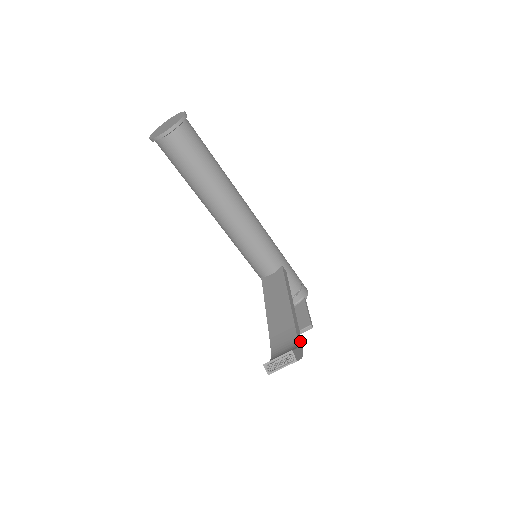
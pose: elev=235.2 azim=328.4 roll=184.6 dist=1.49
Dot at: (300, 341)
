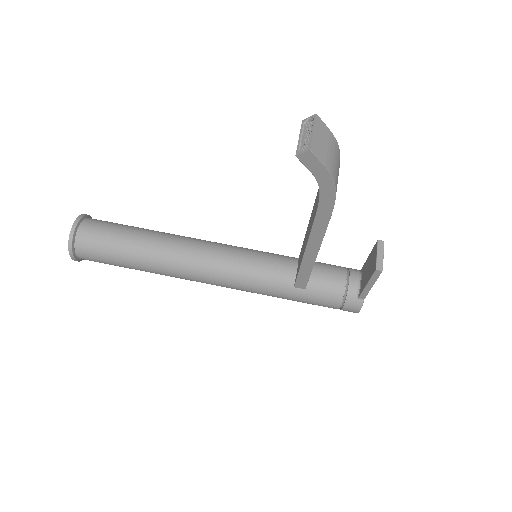
Dot at: occluded
